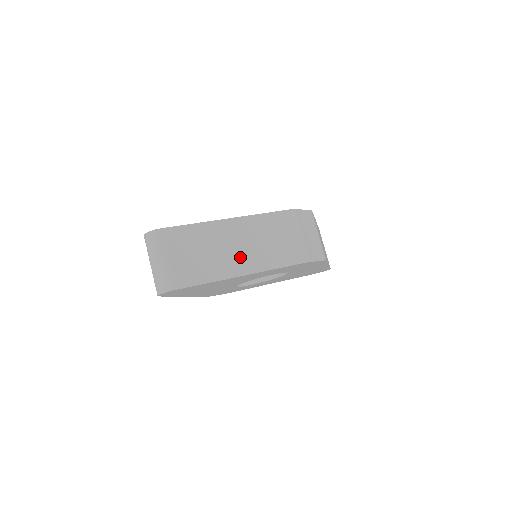
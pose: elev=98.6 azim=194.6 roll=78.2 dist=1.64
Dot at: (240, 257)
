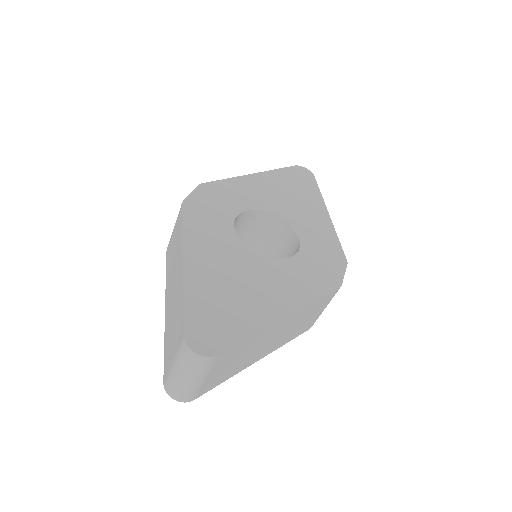
Dot at: (267, 348)
